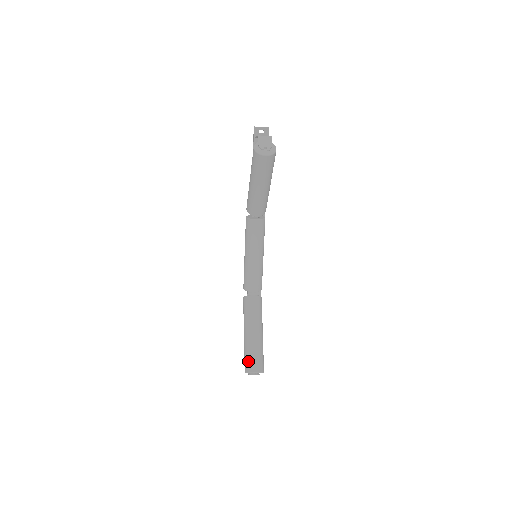
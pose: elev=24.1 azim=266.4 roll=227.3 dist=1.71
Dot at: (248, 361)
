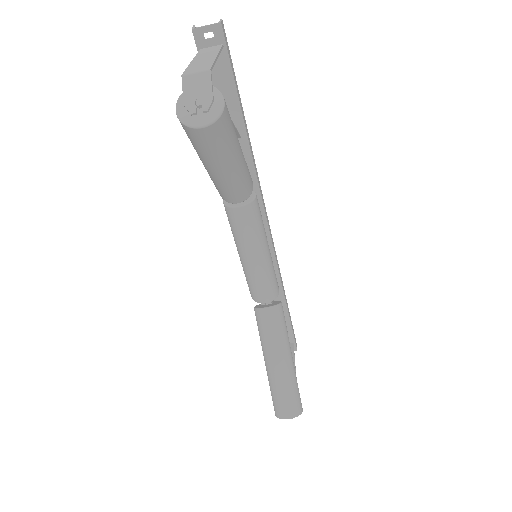
Dot at: (276, 403)
